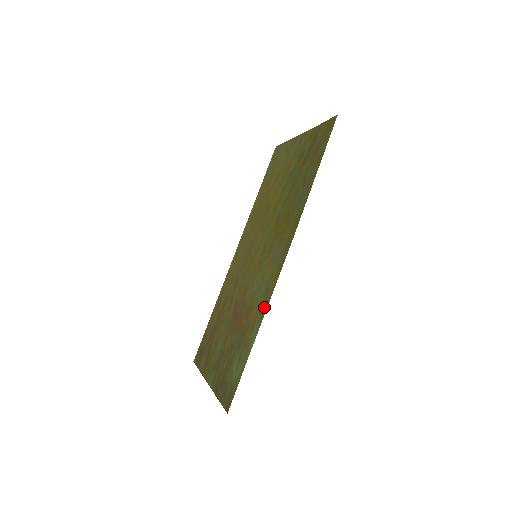
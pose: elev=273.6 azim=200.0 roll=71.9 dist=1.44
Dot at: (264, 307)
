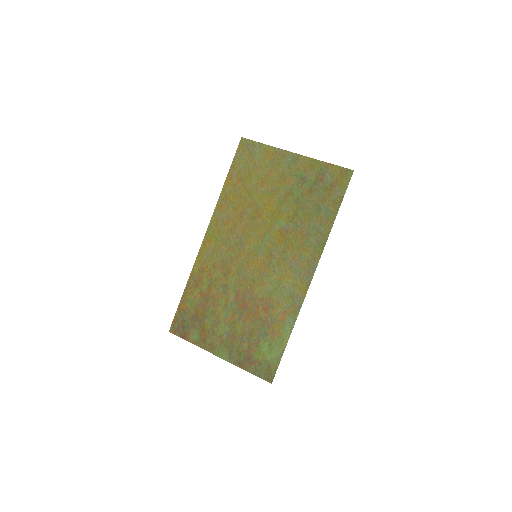
Dot at: (295, 310)
